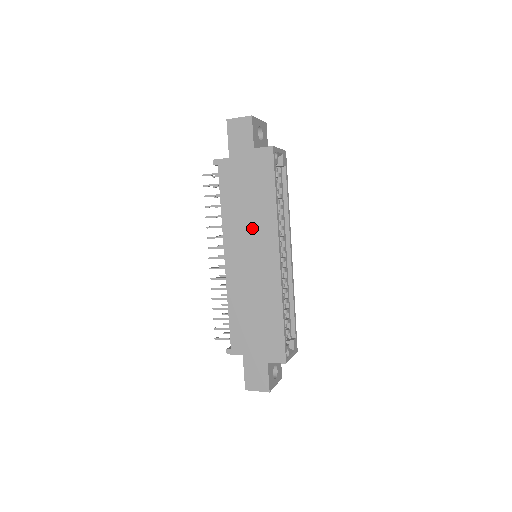
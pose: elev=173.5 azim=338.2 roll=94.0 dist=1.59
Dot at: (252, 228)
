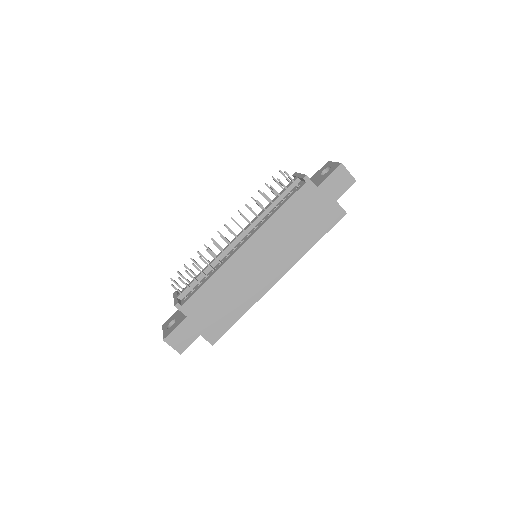
Dot at: (283, 245)
